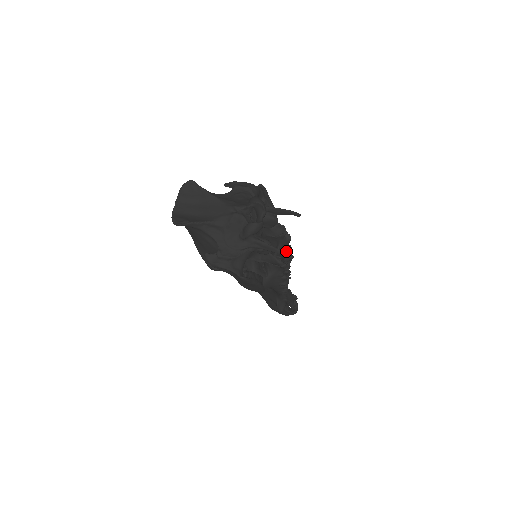
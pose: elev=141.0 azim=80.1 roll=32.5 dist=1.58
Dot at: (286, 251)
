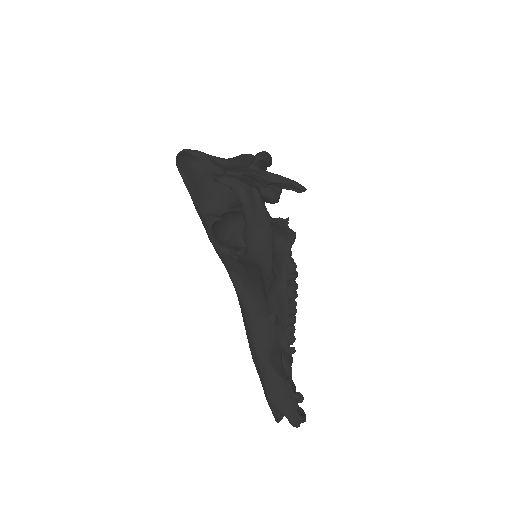
Dot at: occluded
